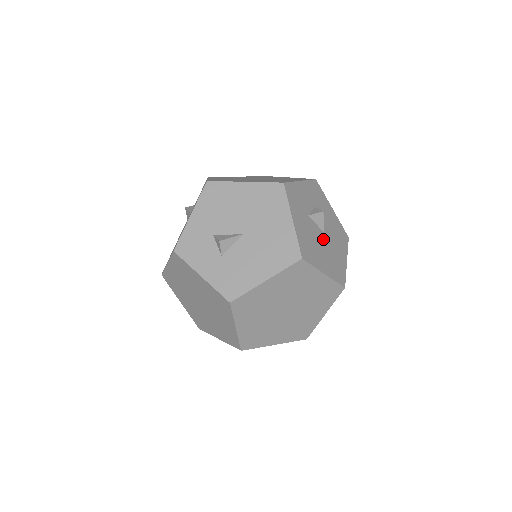
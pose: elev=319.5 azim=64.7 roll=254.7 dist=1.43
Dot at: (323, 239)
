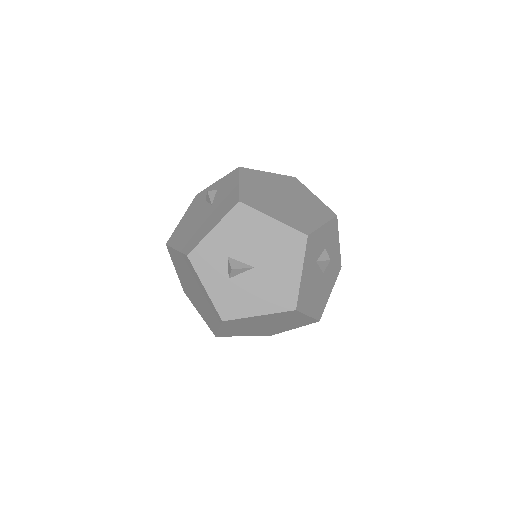
Dot at: (320, 280)
